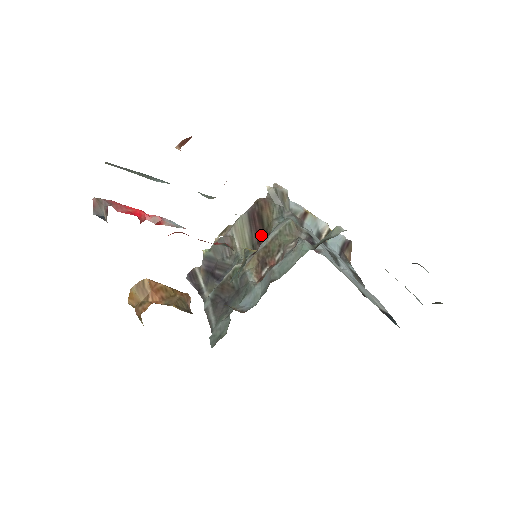
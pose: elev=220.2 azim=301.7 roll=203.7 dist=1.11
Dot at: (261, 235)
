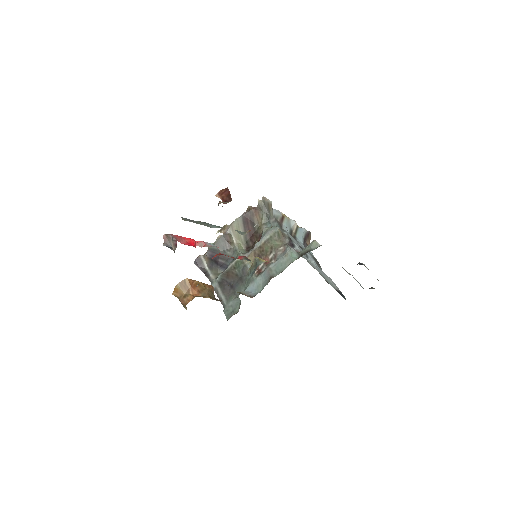
Dot at: (253, 235)
